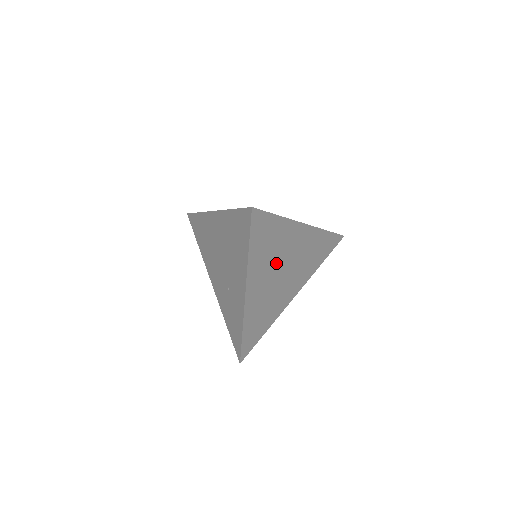
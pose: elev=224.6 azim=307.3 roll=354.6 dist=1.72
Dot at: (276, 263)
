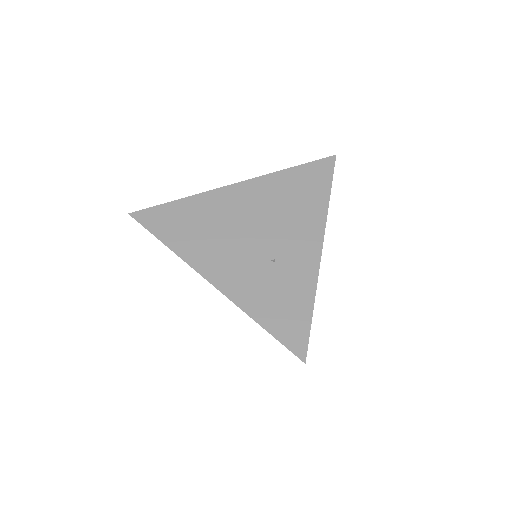
Dot at: occluded
